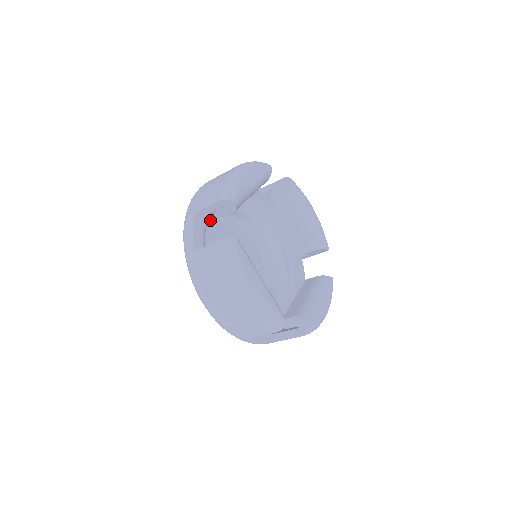
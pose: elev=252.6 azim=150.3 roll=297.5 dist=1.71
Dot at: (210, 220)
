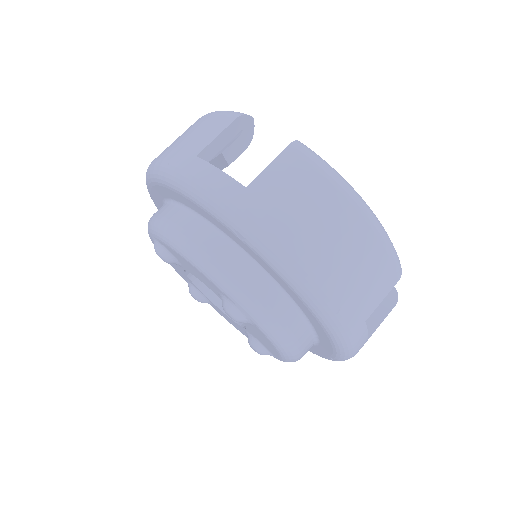
Dot at: occluded
